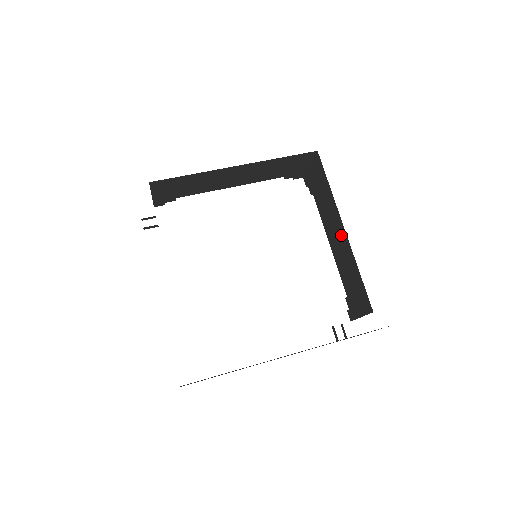
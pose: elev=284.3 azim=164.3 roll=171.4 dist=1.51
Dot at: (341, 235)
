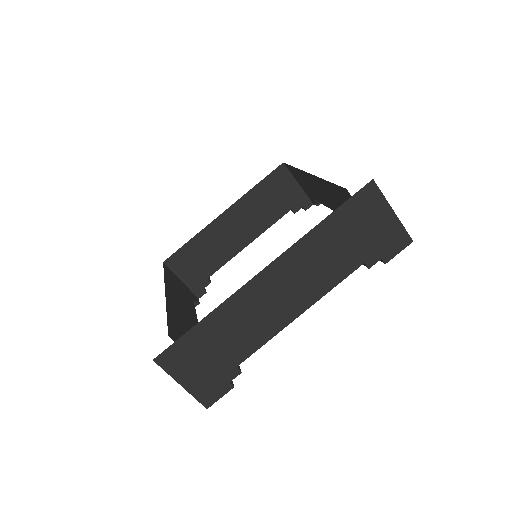
Dot at: (317, 184)
